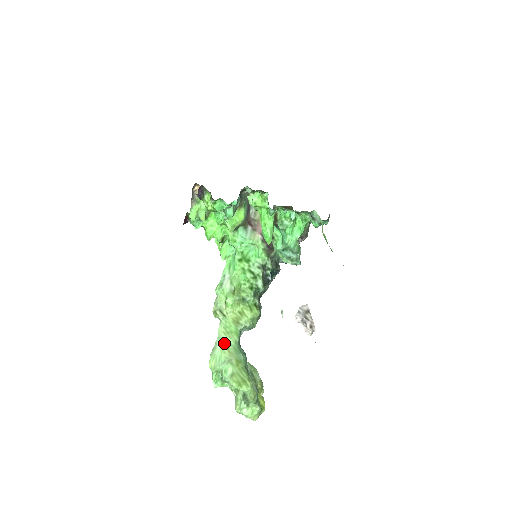
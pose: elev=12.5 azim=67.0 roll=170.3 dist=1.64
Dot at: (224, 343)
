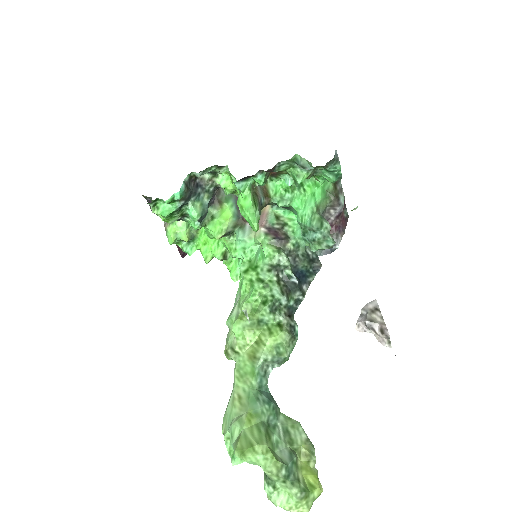
Dot at: (236, 393)
